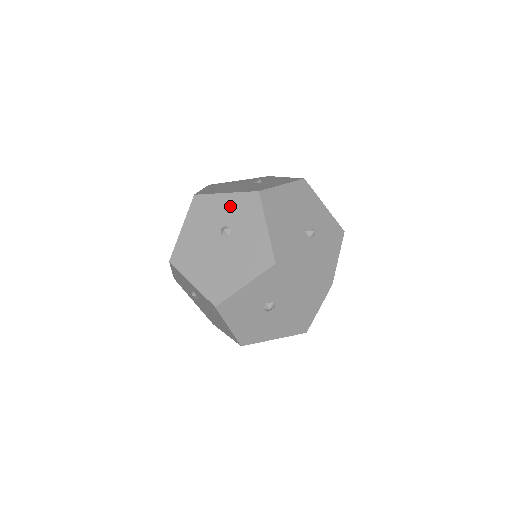
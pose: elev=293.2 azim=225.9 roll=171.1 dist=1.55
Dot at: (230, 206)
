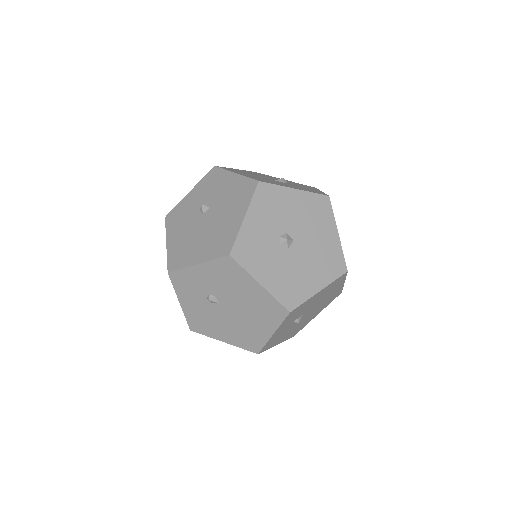
Dot at: (198, 193)
